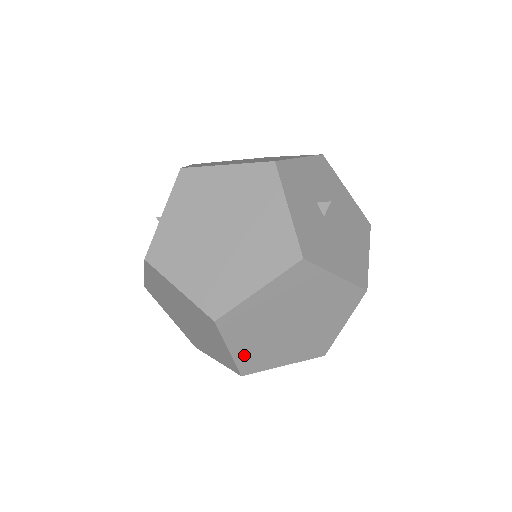
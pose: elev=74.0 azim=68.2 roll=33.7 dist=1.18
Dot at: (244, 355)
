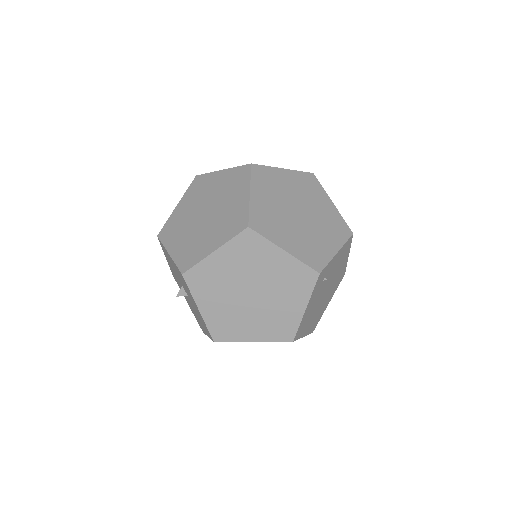
Dot at: (299, 252)
